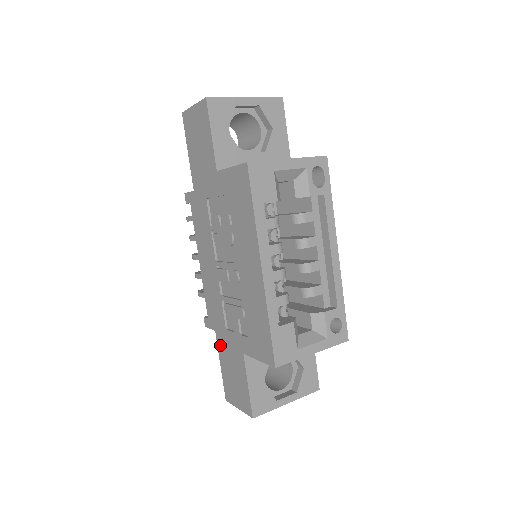
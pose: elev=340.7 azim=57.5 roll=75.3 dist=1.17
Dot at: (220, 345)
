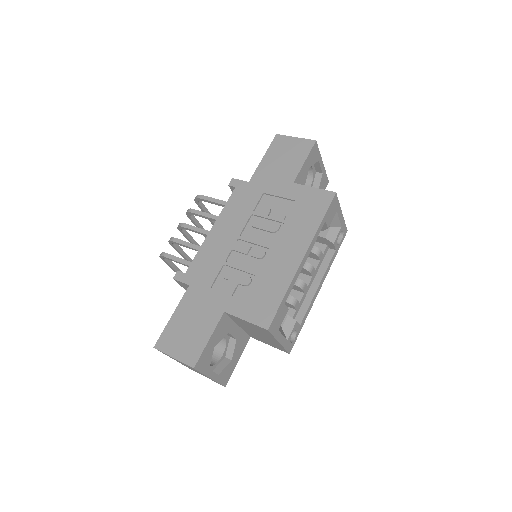
Dot at: (188, 298)
